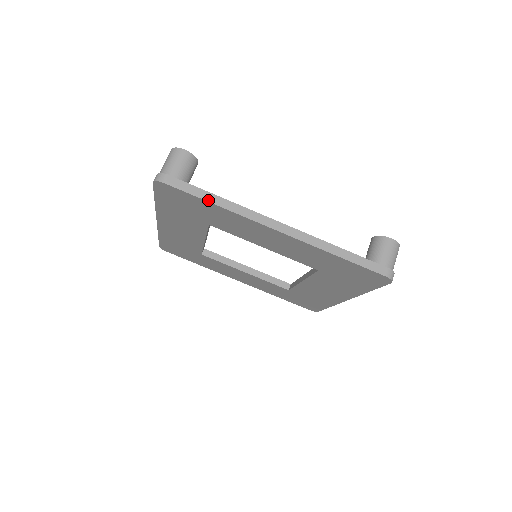
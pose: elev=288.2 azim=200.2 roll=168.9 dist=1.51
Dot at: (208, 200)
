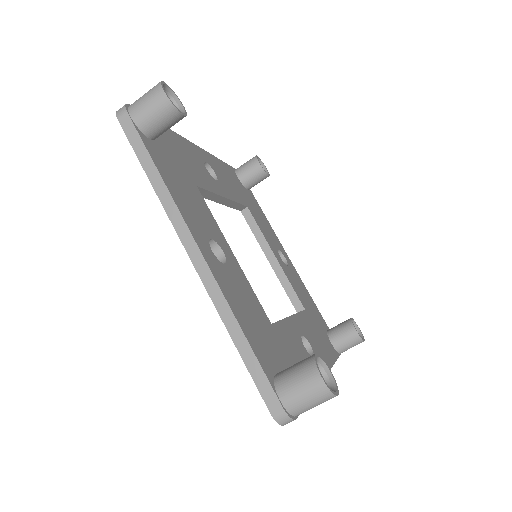
Dot at: (145, 168)
